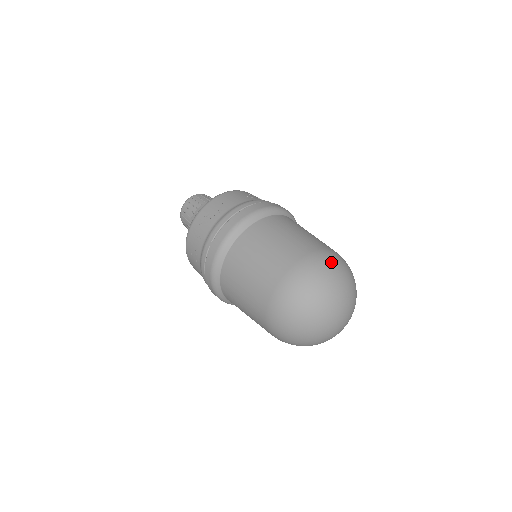
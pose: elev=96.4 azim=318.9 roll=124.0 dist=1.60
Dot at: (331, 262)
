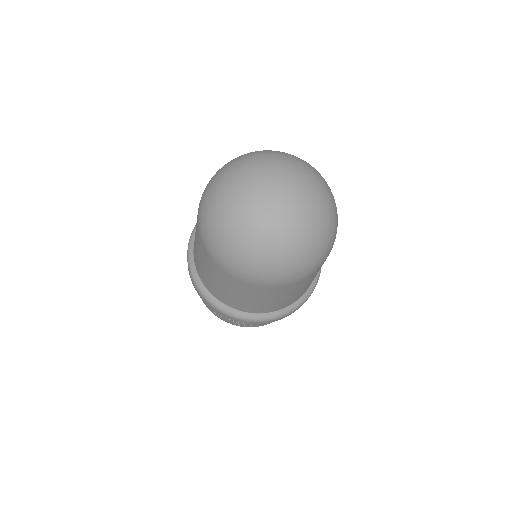
Dot at: occluded
